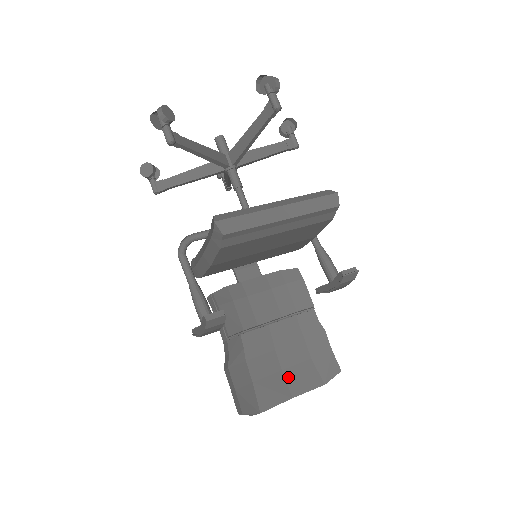
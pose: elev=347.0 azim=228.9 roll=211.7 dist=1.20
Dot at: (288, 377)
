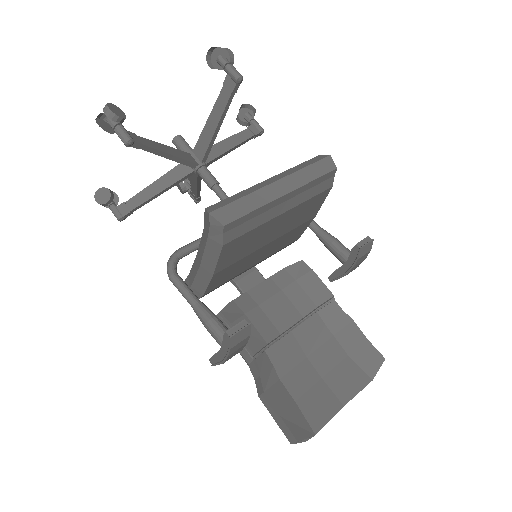
Dot at: (331, 384)
